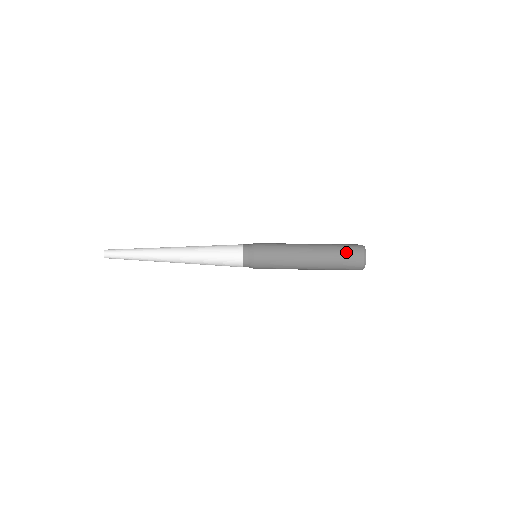
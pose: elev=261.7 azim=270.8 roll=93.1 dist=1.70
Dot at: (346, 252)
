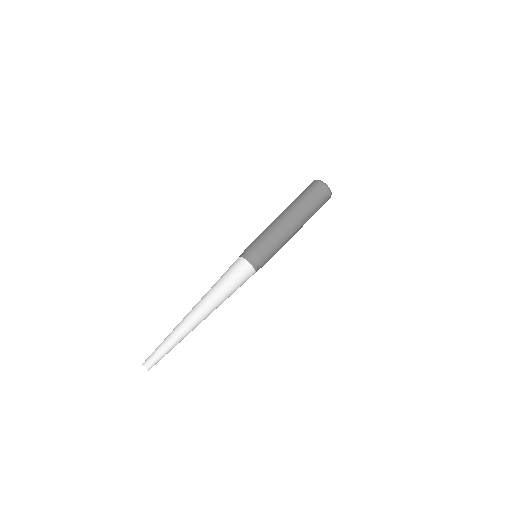
Dot at: (314, 195)
